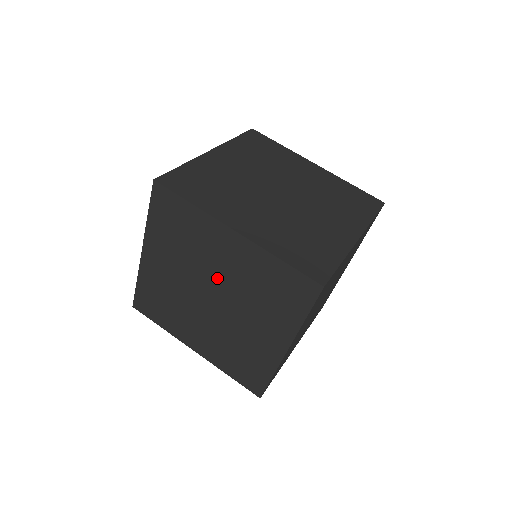
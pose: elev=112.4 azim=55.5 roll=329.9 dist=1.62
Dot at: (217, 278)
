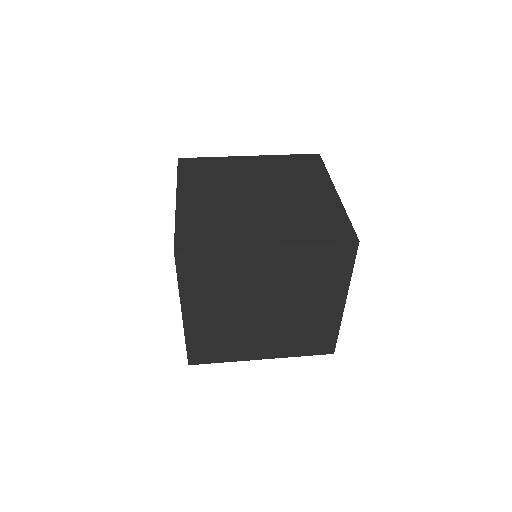
Dot at: (254, 181)
